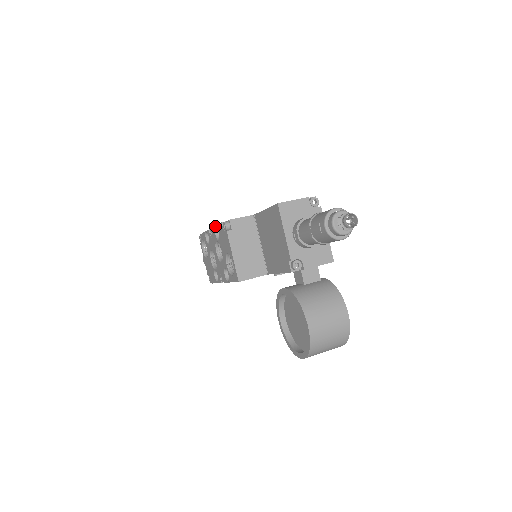
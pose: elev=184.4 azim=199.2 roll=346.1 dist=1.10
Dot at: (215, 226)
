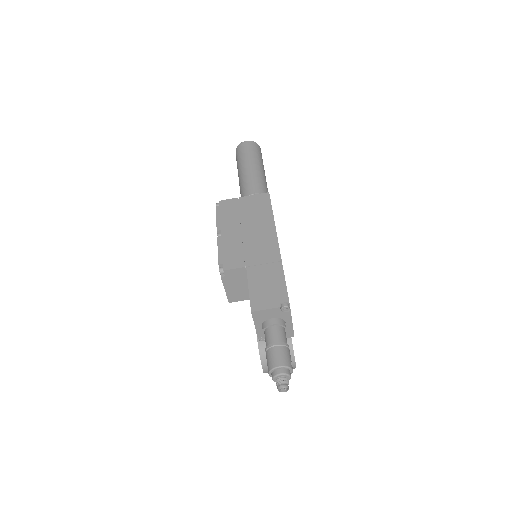
Dot at: occluded
